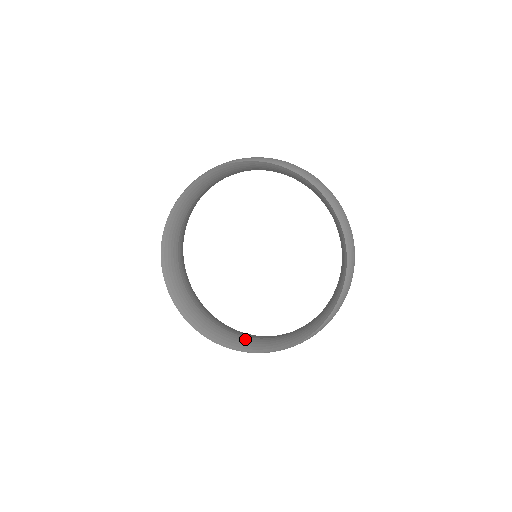
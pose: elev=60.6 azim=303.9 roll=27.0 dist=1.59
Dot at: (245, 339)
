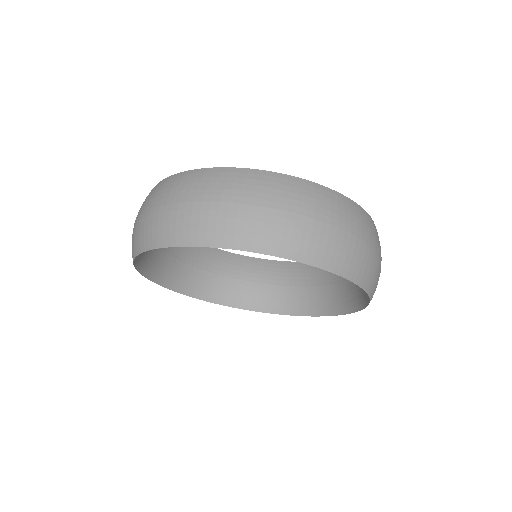
Dot at: (285, 293)
